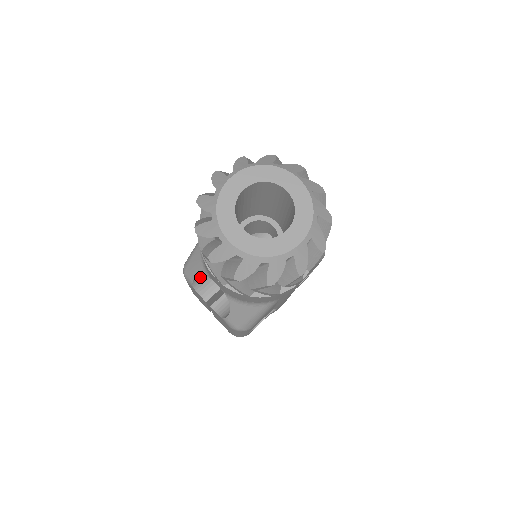
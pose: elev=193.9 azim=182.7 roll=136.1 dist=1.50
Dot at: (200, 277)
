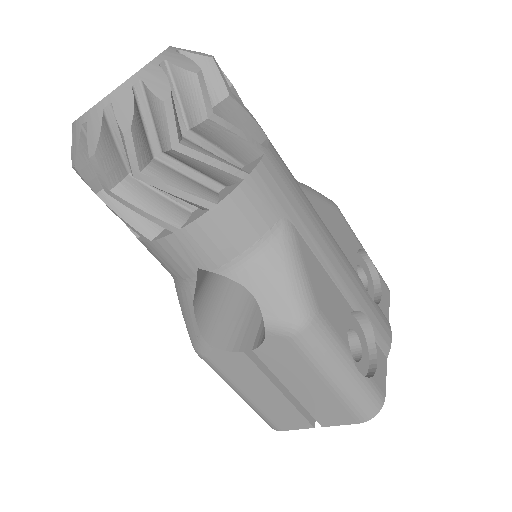
Dot at: (210, 327)
